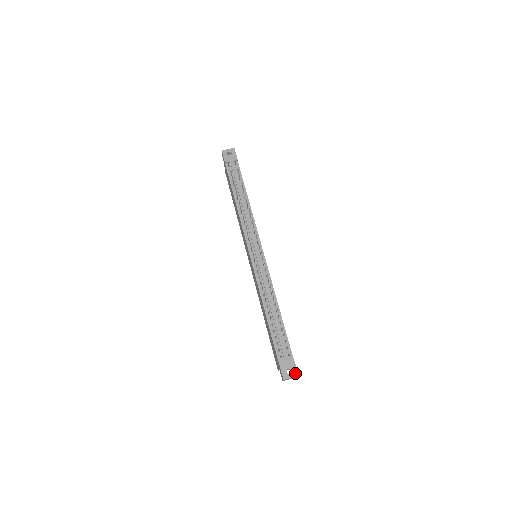
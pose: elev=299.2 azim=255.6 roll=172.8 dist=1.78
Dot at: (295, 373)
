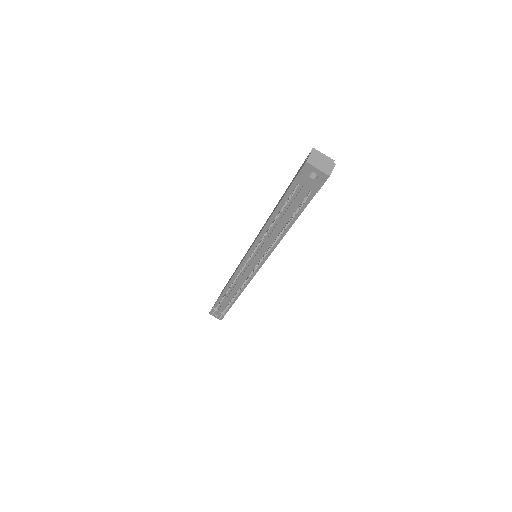
Dot at: (220, 319)
